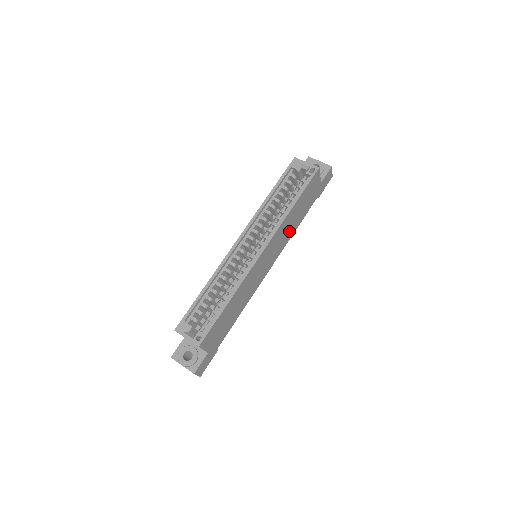
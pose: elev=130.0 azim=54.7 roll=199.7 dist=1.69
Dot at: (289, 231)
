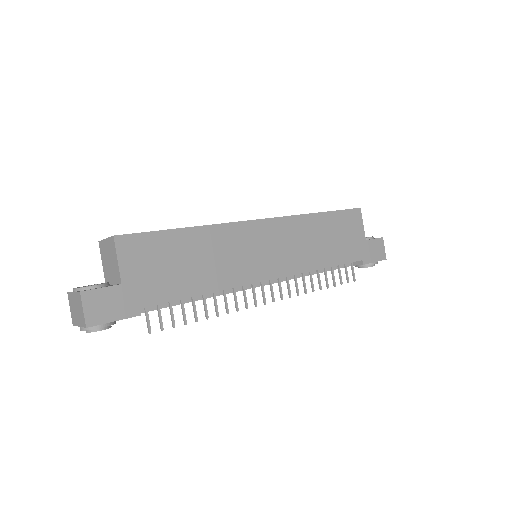
Dot at: (310, 253)
